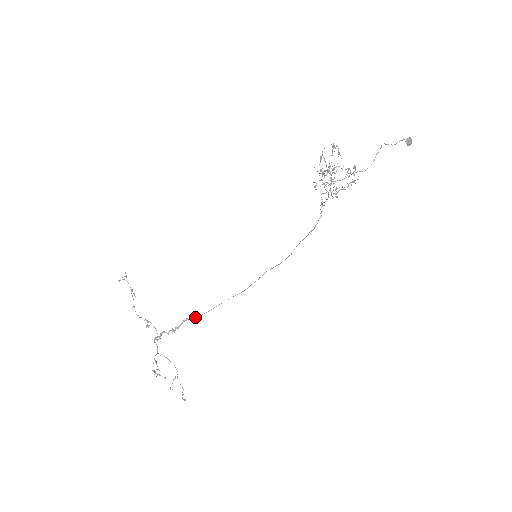
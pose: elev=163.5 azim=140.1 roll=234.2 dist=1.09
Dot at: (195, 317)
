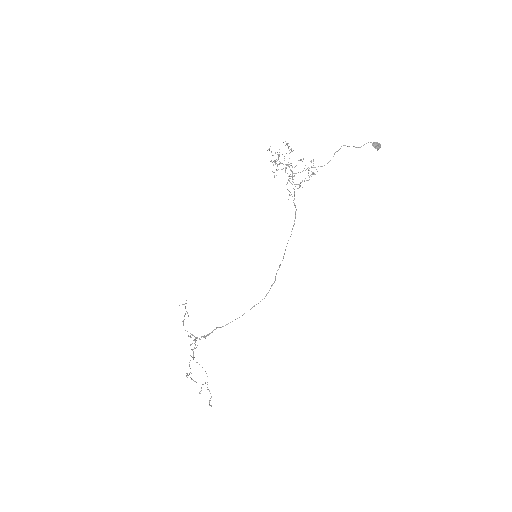
Dot at: (223, 326)
